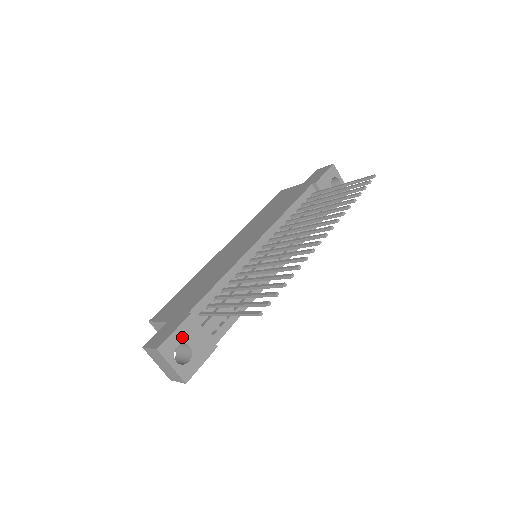
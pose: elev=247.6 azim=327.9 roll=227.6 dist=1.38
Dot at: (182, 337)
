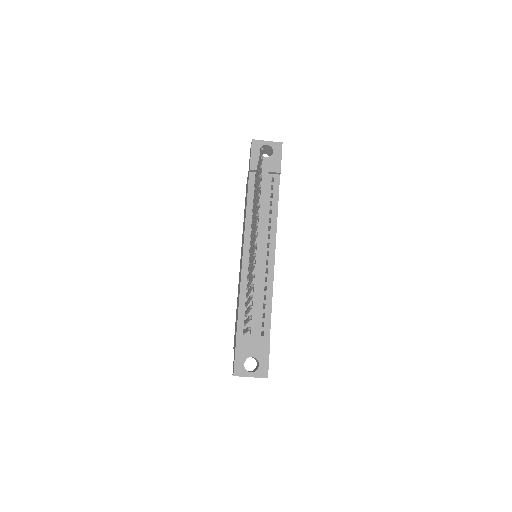
Dot at: (242, 356)
